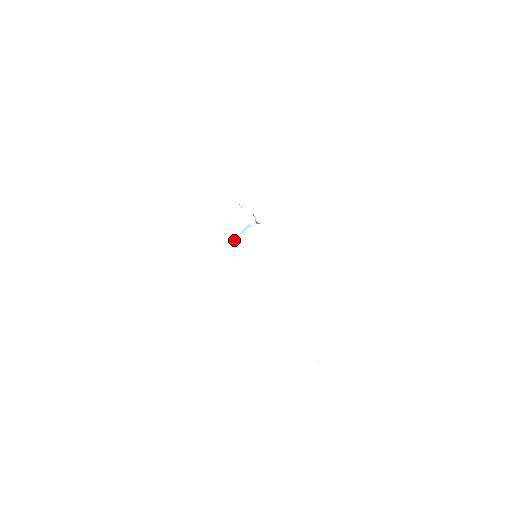
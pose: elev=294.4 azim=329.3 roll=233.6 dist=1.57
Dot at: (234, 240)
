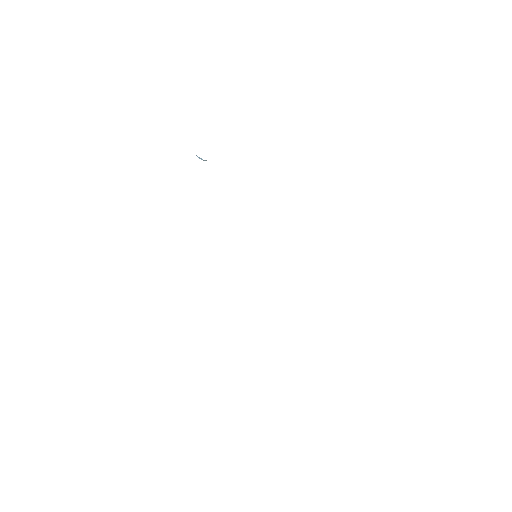
Dot at: occluded
